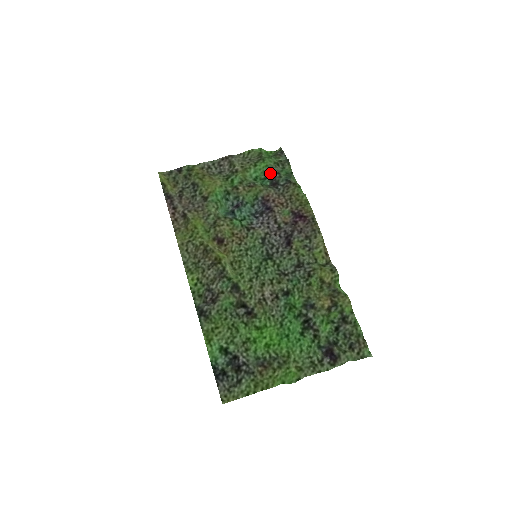
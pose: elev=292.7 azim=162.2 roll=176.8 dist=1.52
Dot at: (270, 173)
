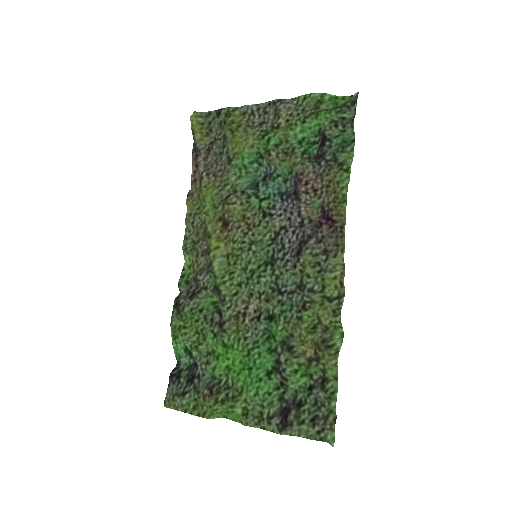
Dot at: (321, 137)
